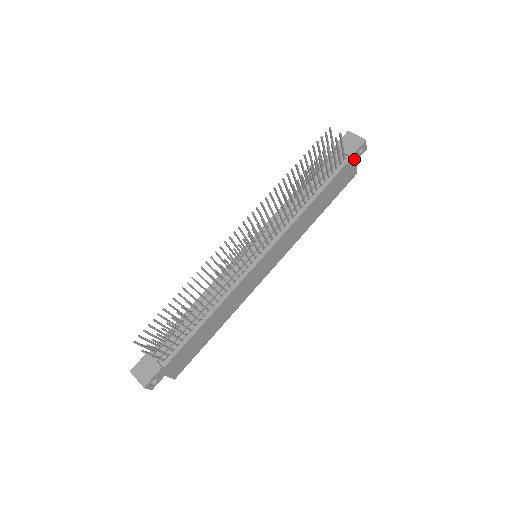
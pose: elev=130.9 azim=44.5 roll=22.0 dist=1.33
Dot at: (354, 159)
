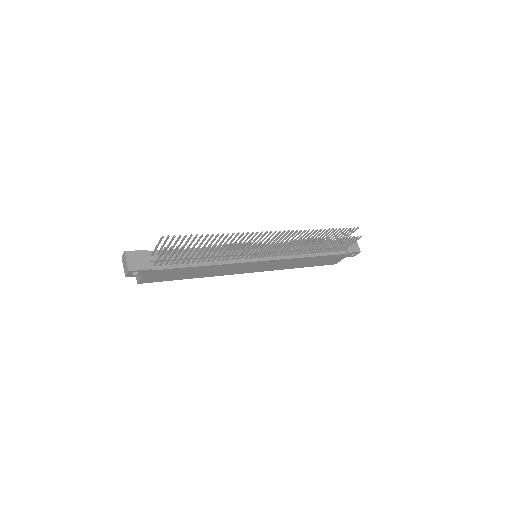
Dot at: (346, 255)
